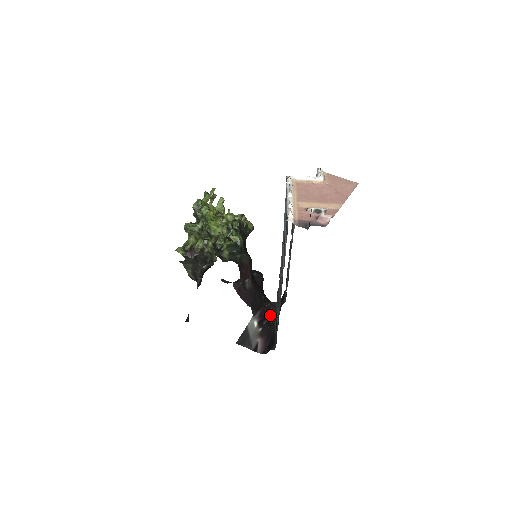
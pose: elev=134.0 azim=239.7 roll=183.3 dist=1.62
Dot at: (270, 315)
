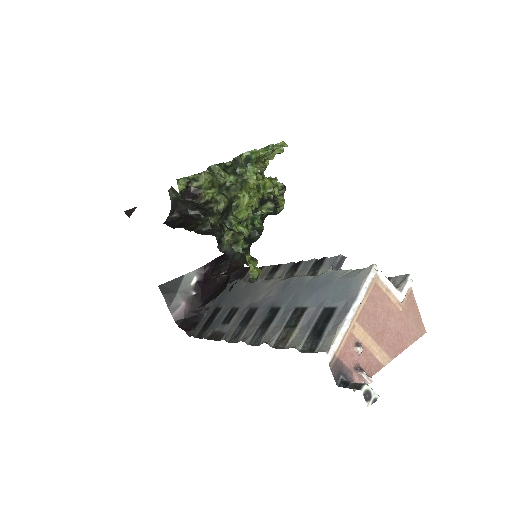
Dot at: occluded
